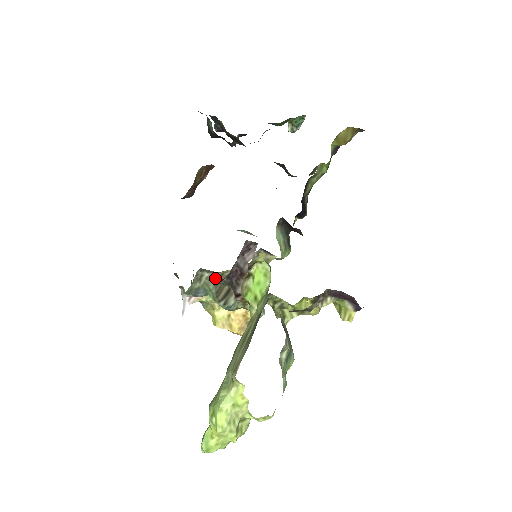
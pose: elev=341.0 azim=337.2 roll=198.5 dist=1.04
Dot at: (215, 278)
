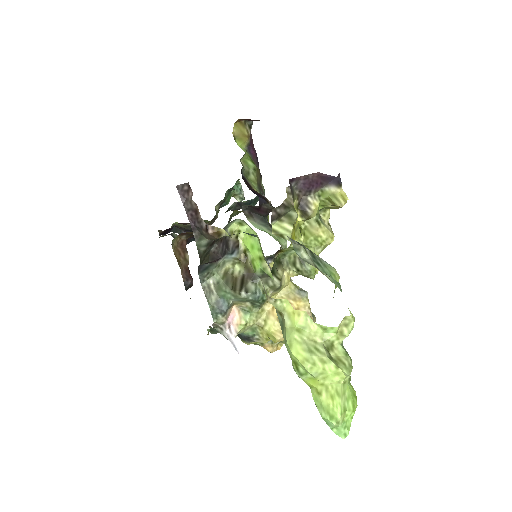
Dot at: (220, 278)
